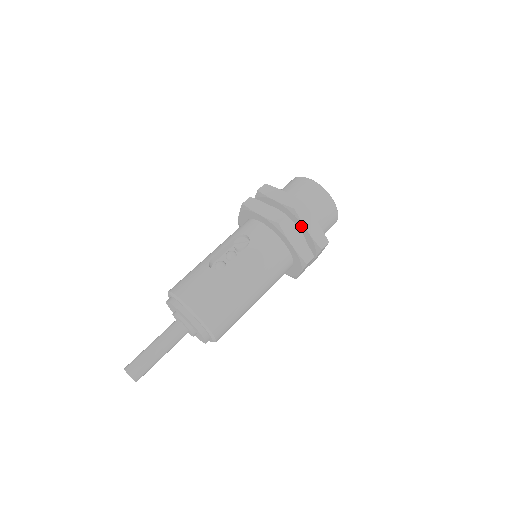
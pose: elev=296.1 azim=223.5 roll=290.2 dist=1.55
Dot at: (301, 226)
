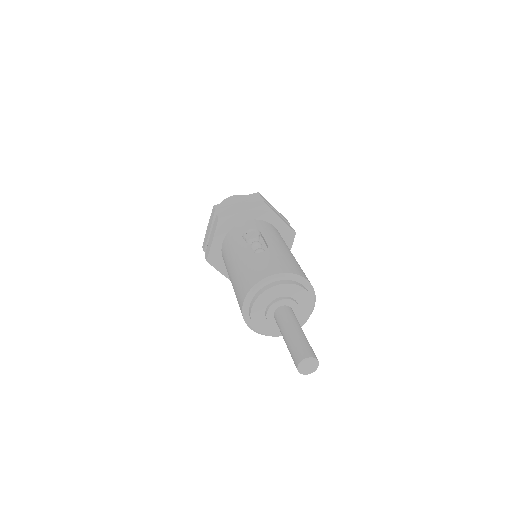
Dot at: occluded
